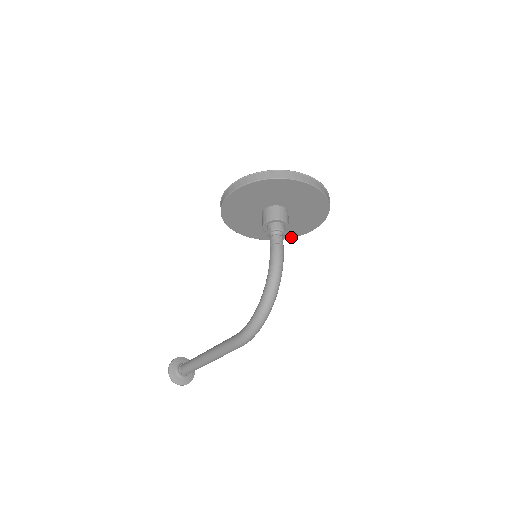
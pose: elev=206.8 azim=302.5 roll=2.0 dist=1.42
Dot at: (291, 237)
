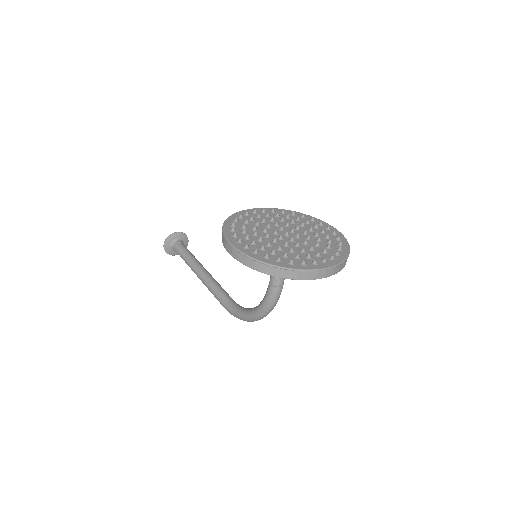
Dot at: occluded
